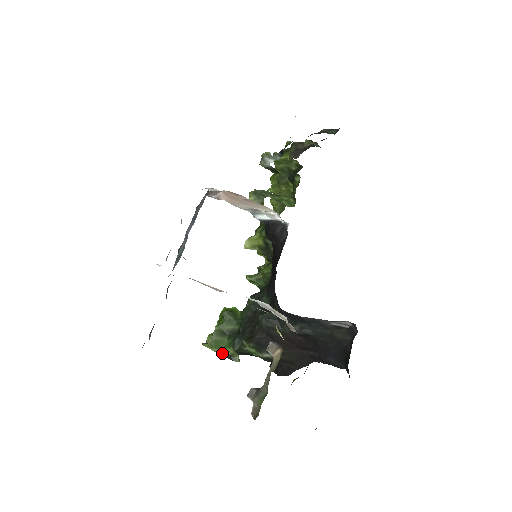
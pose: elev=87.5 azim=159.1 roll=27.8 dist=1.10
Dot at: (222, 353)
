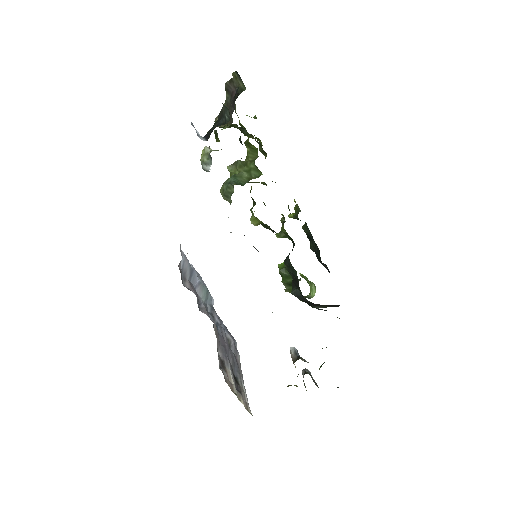
Dot at: occluded
